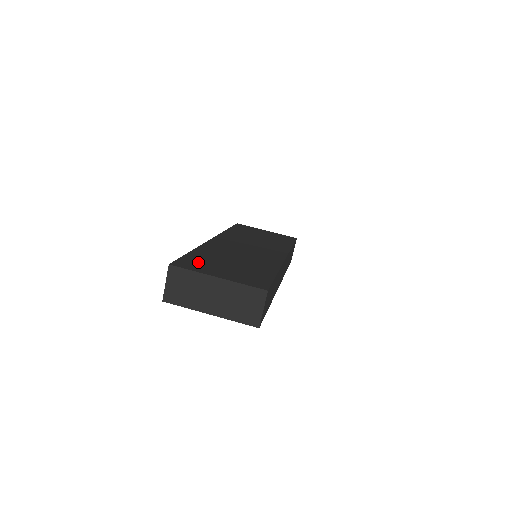
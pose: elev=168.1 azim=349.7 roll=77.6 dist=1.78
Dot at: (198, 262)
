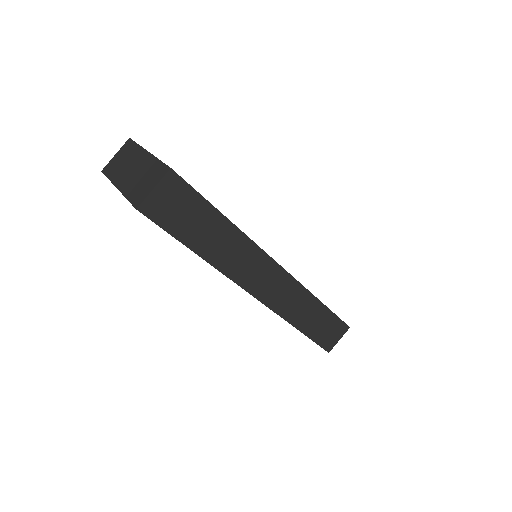
Dot at: occluded
